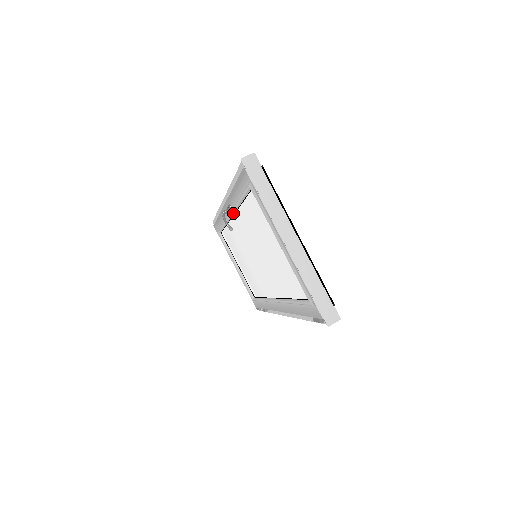
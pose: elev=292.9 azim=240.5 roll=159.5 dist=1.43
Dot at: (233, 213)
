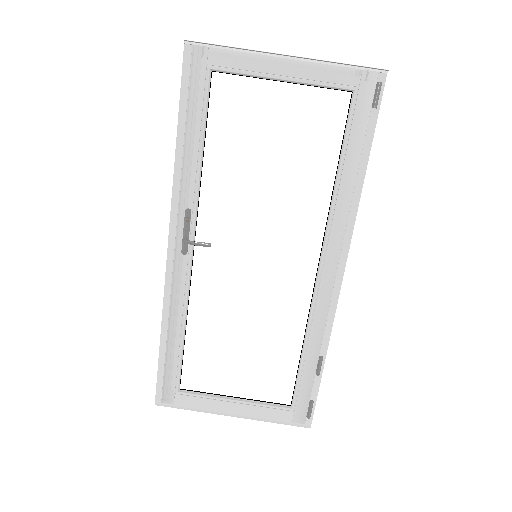
Dot at: (194, 228)
